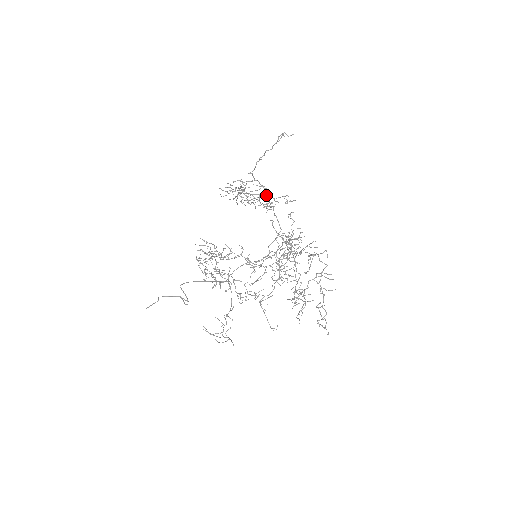
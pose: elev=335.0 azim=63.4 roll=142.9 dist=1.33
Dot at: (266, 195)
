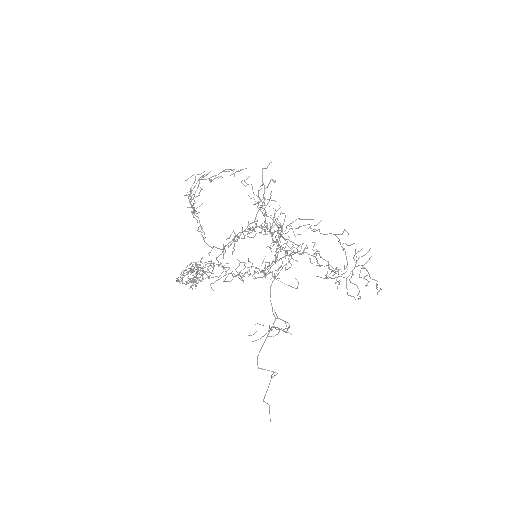
Dot at: (202, 177)
